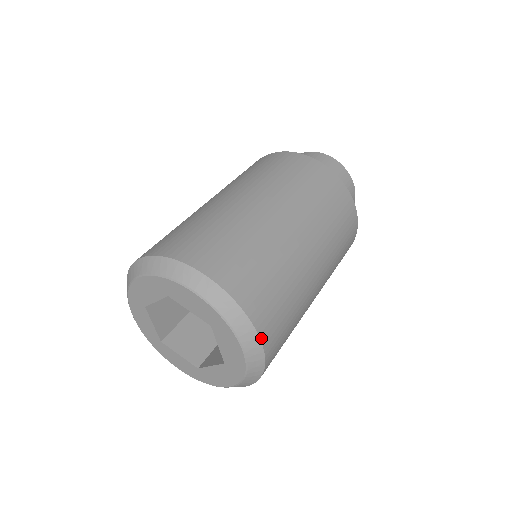
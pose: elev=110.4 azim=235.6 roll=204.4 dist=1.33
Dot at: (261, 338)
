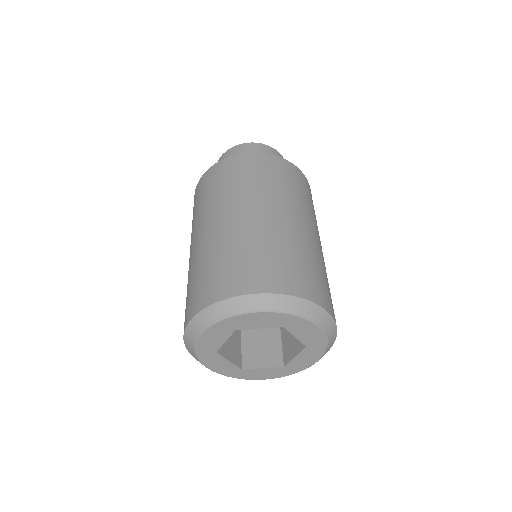
Dot at: (324, 308)
